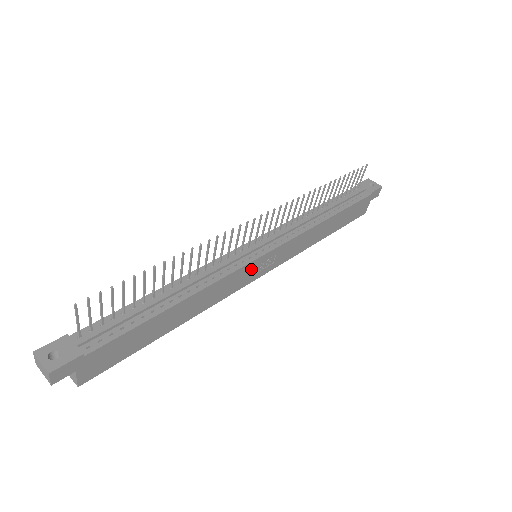
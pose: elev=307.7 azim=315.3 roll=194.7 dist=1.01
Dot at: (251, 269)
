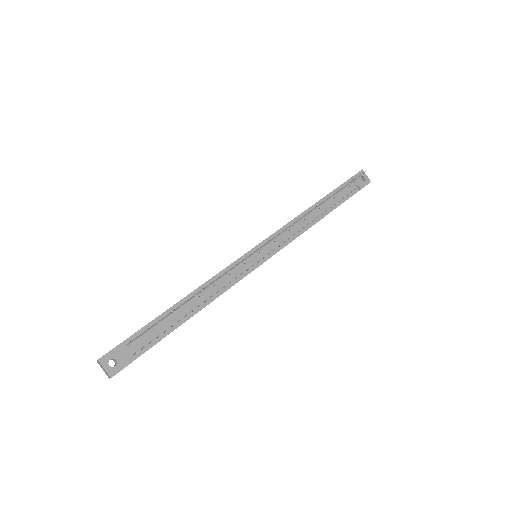
Dot at: occluded
